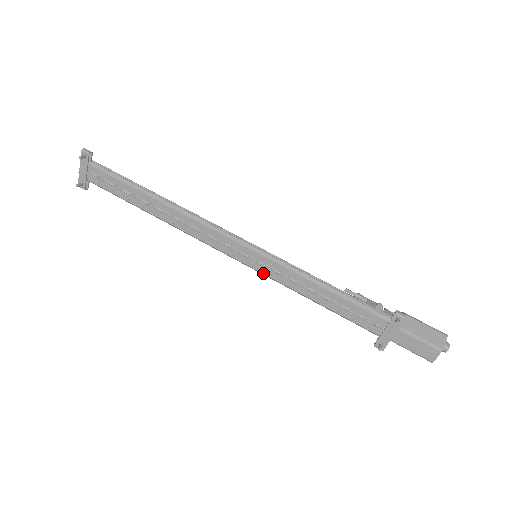
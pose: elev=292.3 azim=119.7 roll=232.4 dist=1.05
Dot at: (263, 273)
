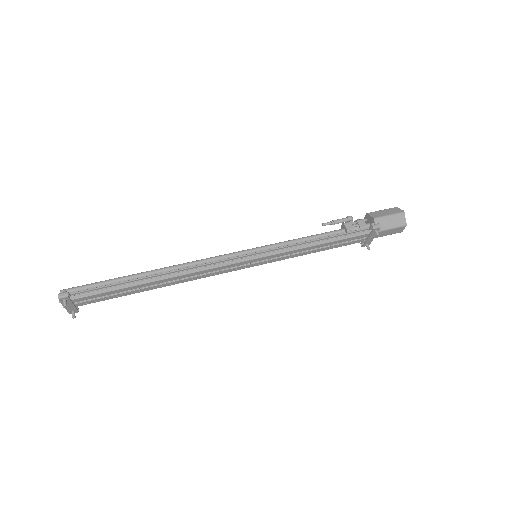
Dot at: occluded
